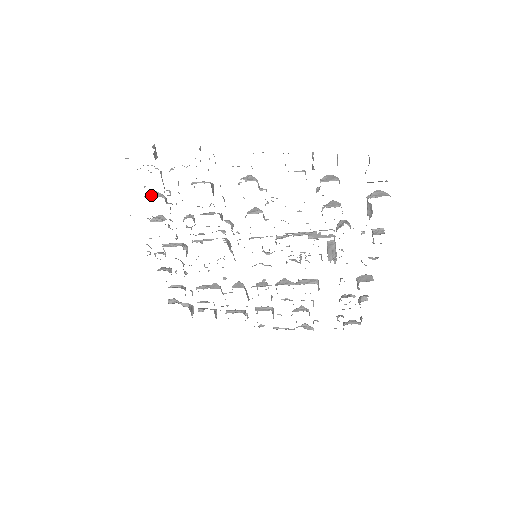
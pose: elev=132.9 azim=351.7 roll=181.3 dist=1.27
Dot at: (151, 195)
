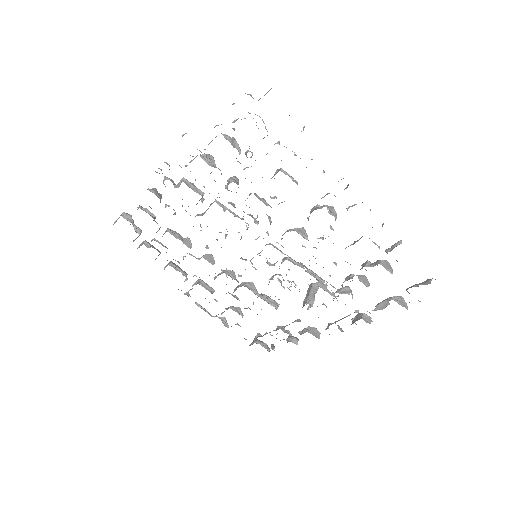
Dot at: (229, 139)
